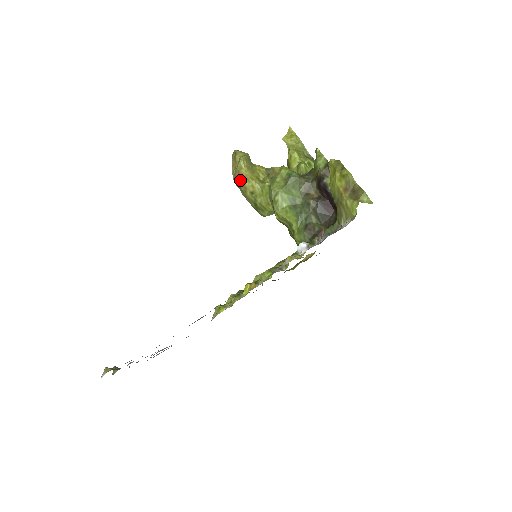
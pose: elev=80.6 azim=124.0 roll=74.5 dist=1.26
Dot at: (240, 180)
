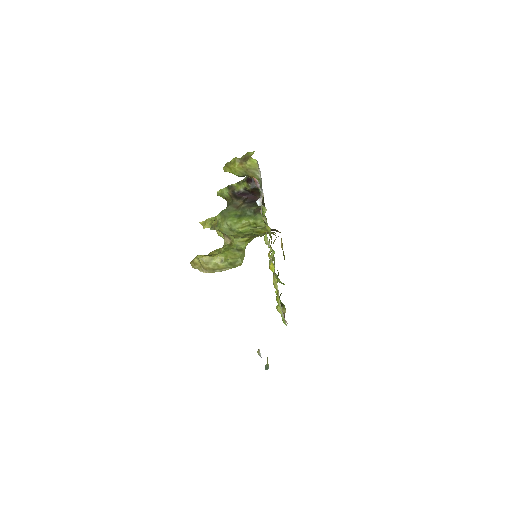
Dot at: (209, 265)
